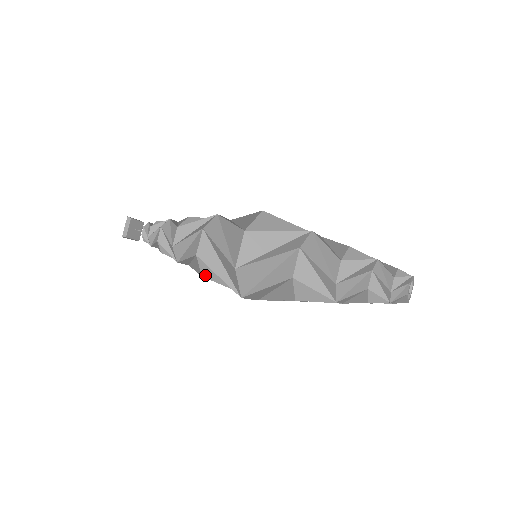
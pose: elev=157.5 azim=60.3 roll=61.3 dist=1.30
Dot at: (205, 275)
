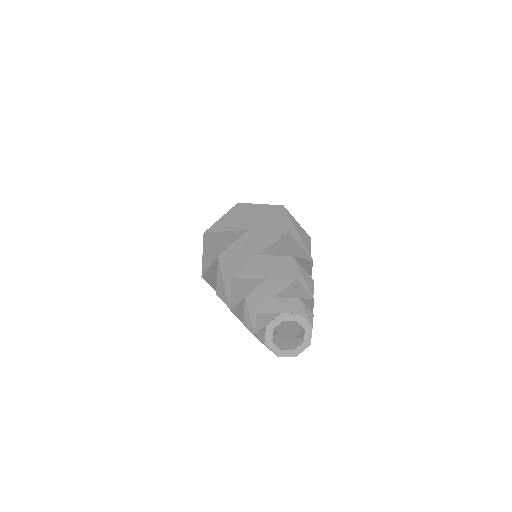
Dot at: occluded
